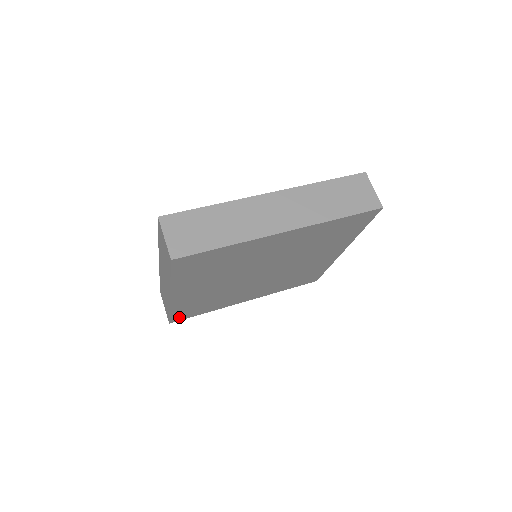
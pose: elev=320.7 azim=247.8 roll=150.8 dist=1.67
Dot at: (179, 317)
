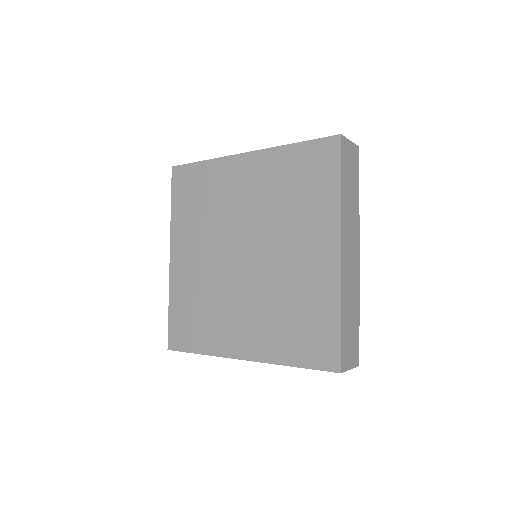
Dot at: (176, 337)
